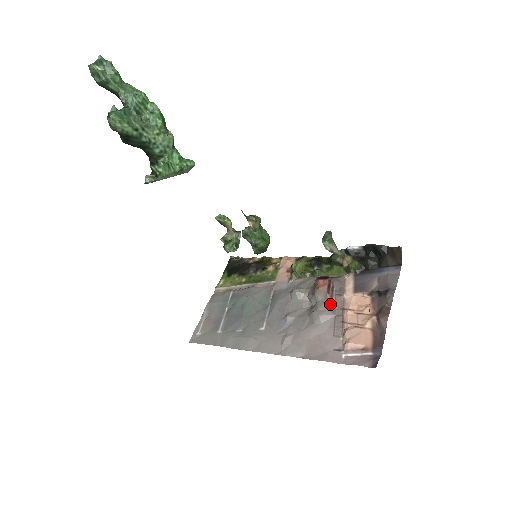
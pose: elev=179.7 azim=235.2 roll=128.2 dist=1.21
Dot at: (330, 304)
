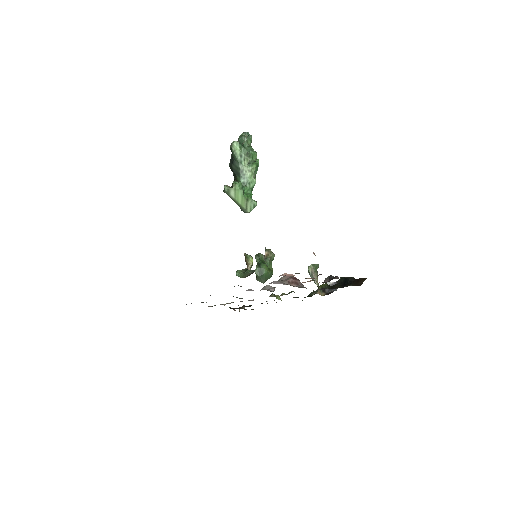
Dot at: (288, 282)
